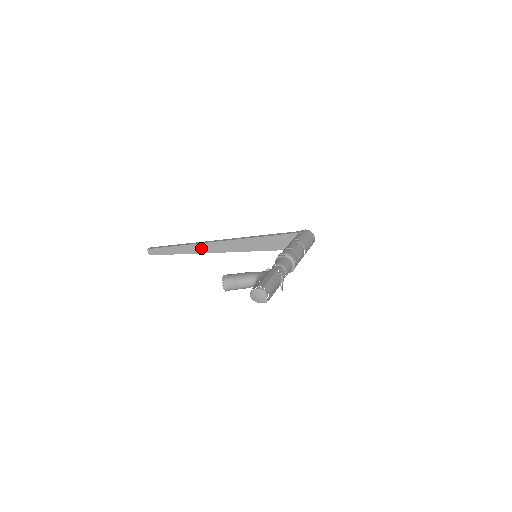
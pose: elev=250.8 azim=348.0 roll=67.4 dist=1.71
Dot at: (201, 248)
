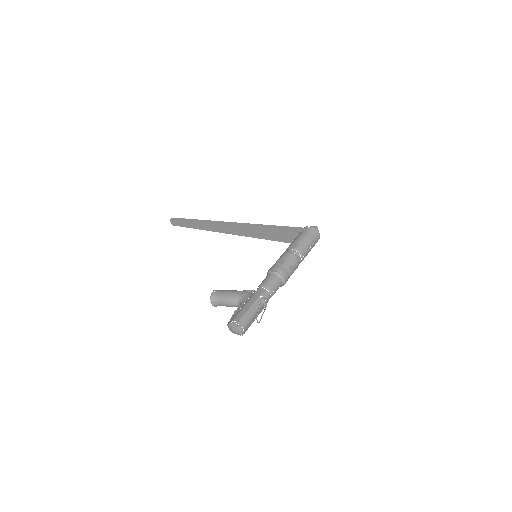
Dot at: (215, 228)
